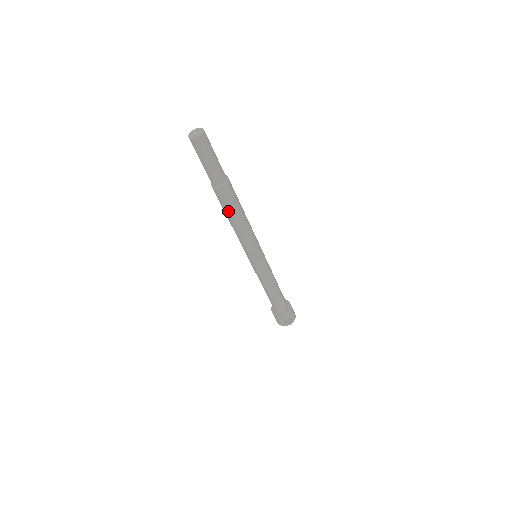
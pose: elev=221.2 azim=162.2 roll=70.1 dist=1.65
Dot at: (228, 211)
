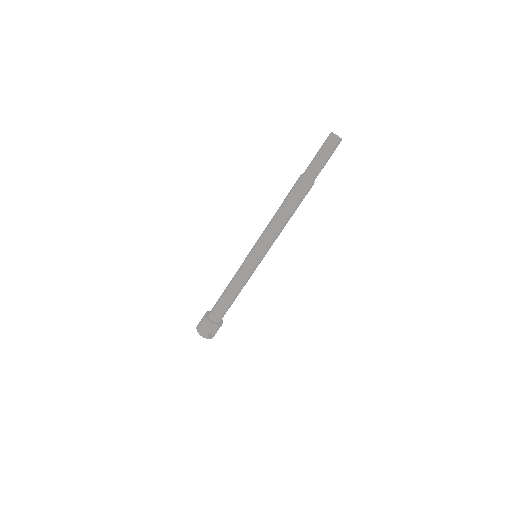
Dot at: (293, 204)
